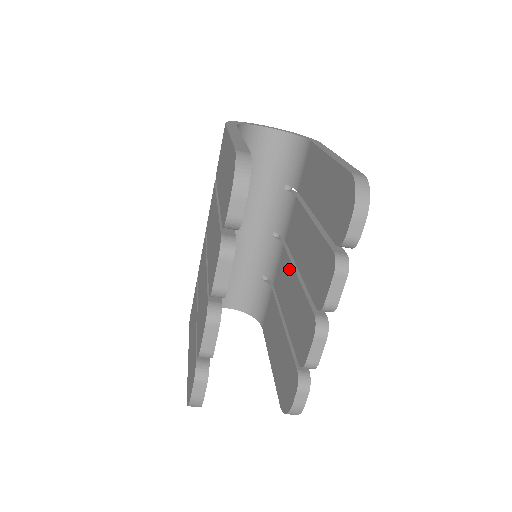
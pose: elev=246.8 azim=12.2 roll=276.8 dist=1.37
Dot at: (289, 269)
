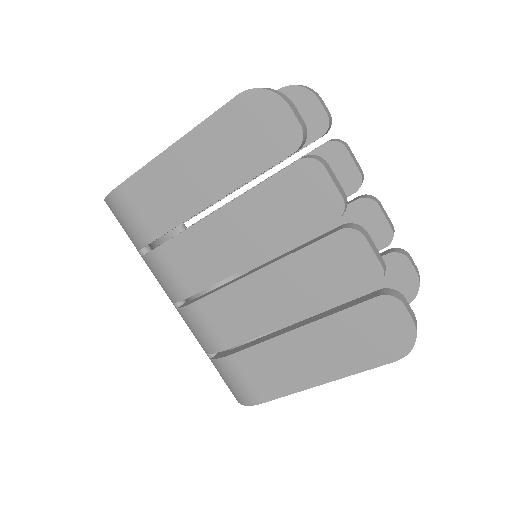
Dot at: occluded
